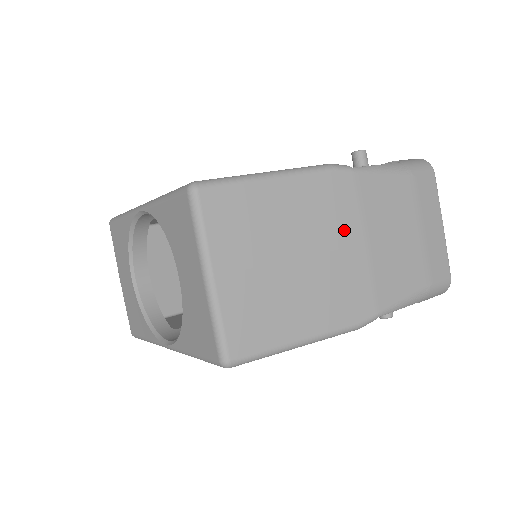
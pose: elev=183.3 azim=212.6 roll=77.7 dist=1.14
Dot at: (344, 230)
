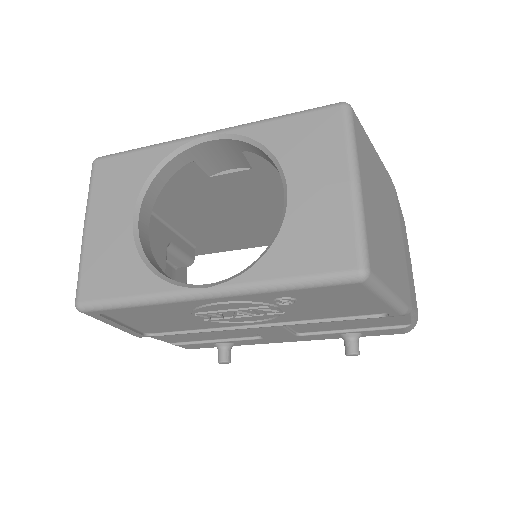
Dot at: (397, 223)
